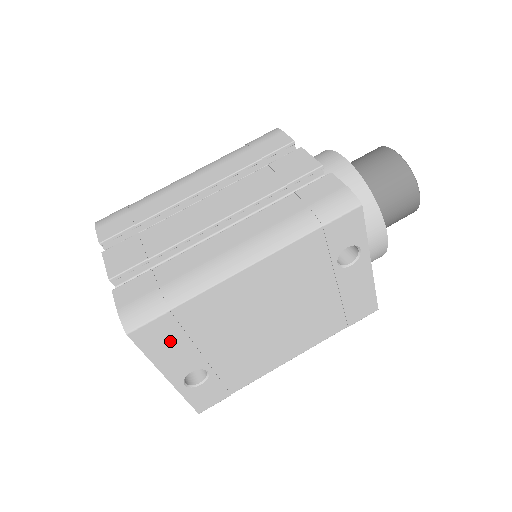
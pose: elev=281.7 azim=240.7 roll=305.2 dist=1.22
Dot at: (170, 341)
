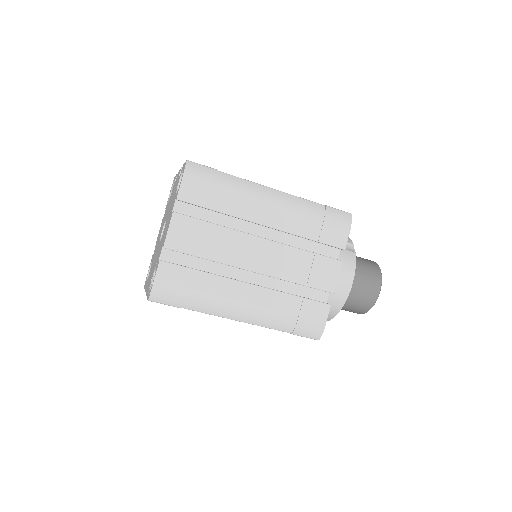
Dot at: occluded
